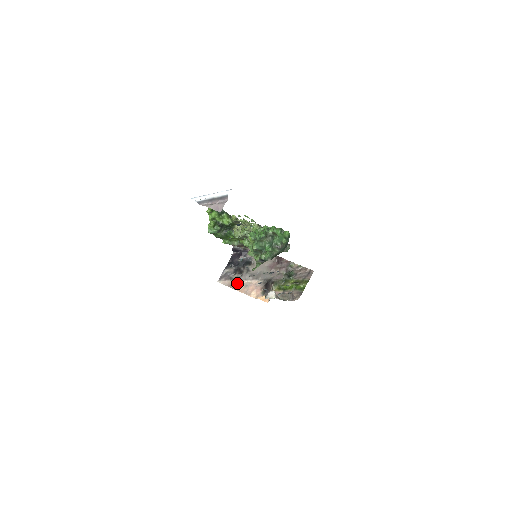
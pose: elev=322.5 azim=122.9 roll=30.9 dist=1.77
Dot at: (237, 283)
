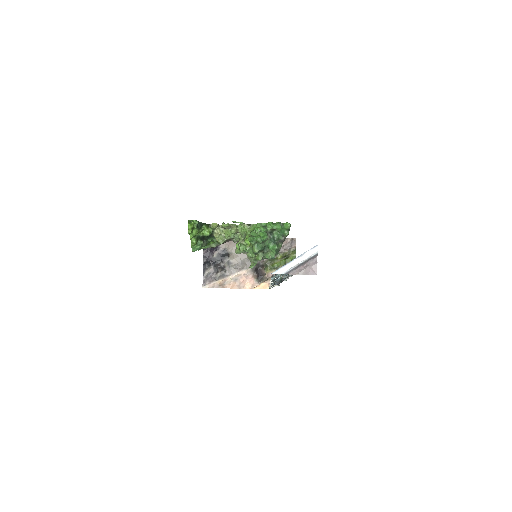
Dot at: (225, 281)
